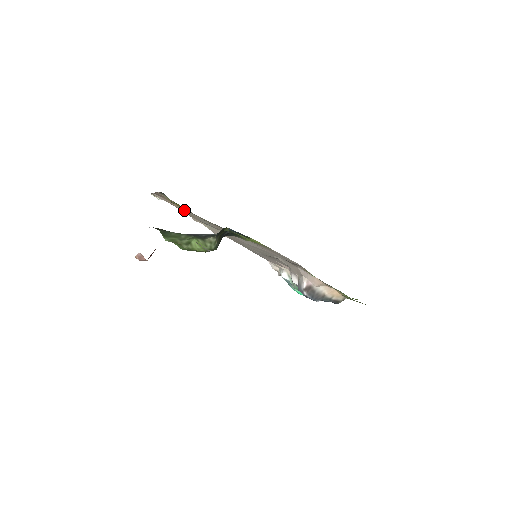
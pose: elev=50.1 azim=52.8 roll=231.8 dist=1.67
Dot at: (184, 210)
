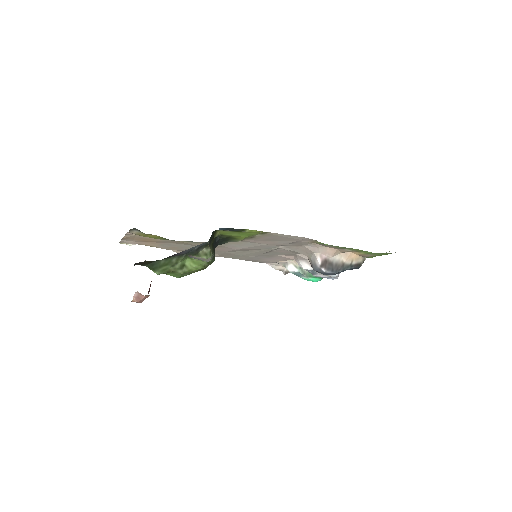
Dot at: (161, 244)
